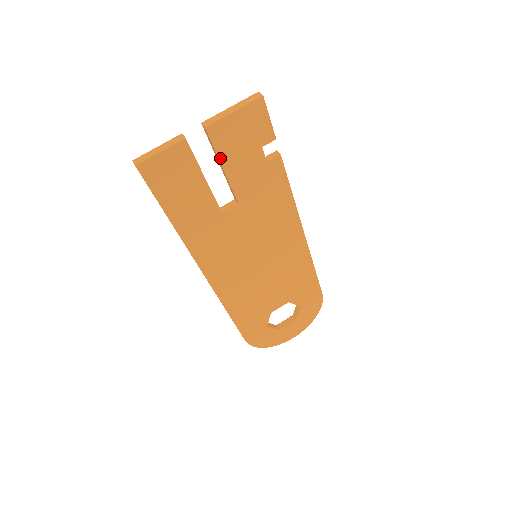
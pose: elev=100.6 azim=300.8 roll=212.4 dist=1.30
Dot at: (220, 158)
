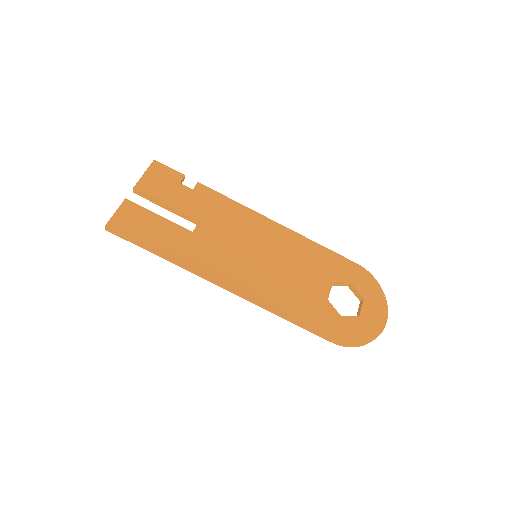
Dot at: (158, 200)
